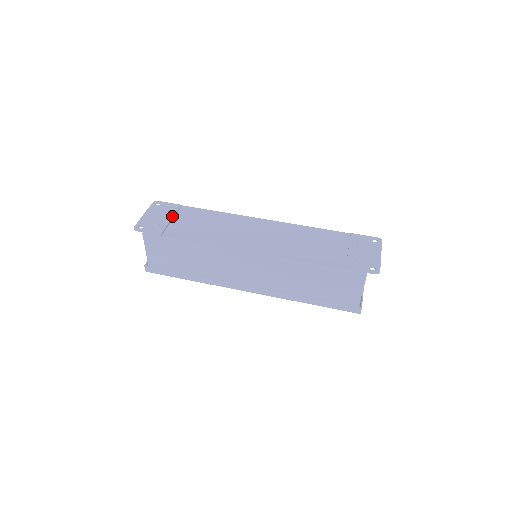
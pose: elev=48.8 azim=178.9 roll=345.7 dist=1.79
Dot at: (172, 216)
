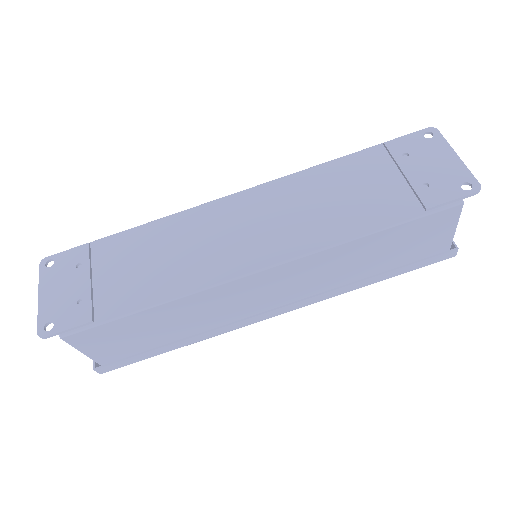
Dot at: (88, 274)
